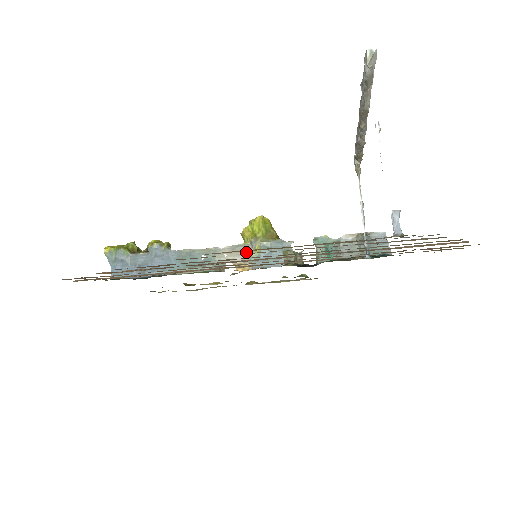
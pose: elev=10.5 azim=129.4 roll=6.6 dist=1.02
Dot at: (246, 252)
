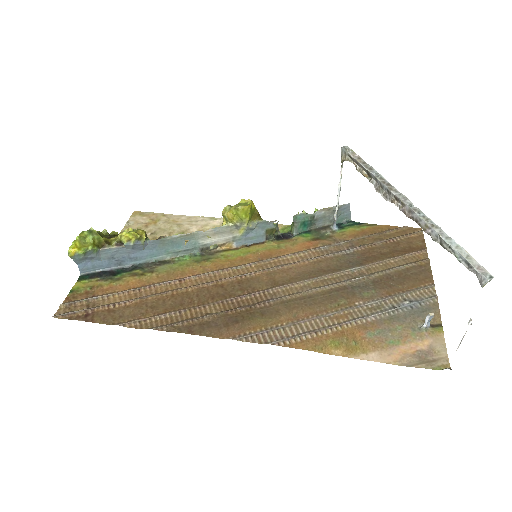
Dot at: (230, 233)
